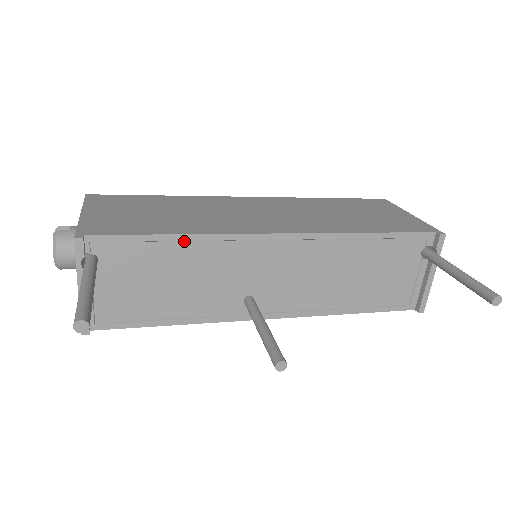
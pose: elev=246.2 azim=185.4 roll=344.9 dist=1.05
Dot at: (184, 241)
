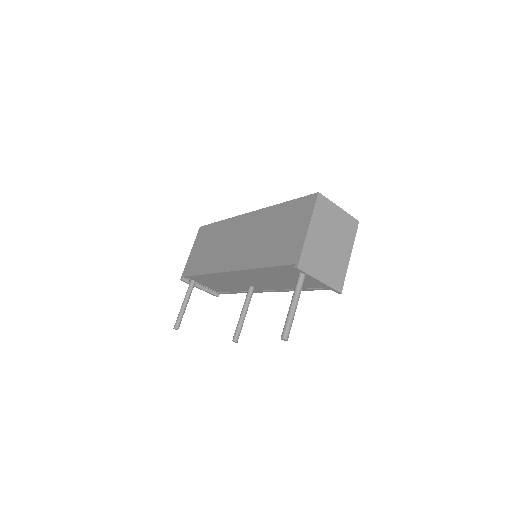
Dot at: (206, 275)
